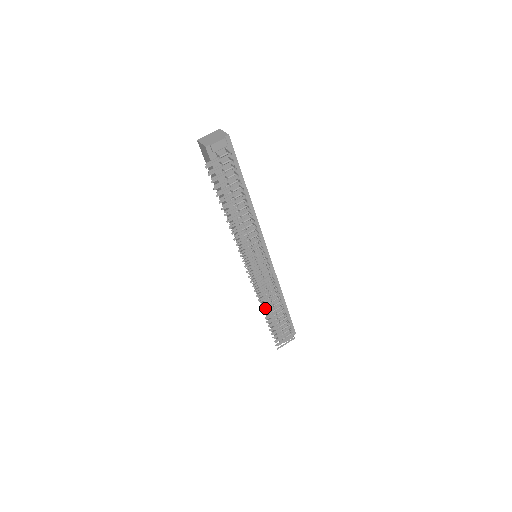
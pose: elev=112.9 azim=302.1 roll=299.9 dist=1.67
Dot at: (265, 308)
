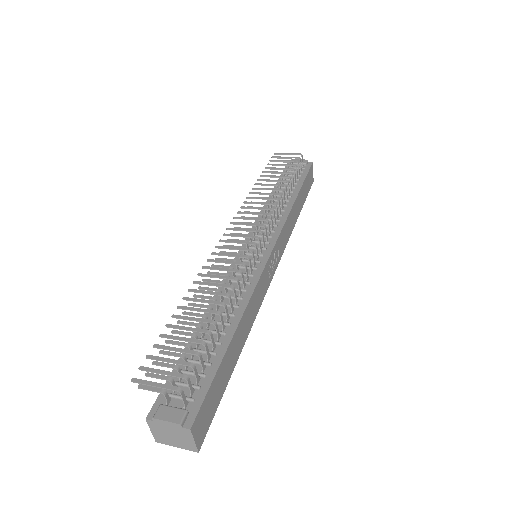
Dot at: (200, 295)
